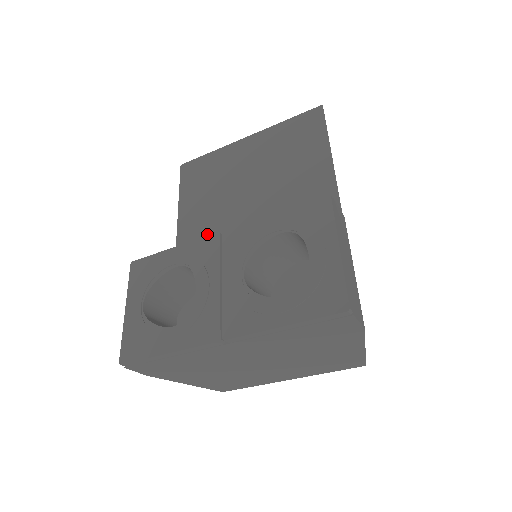
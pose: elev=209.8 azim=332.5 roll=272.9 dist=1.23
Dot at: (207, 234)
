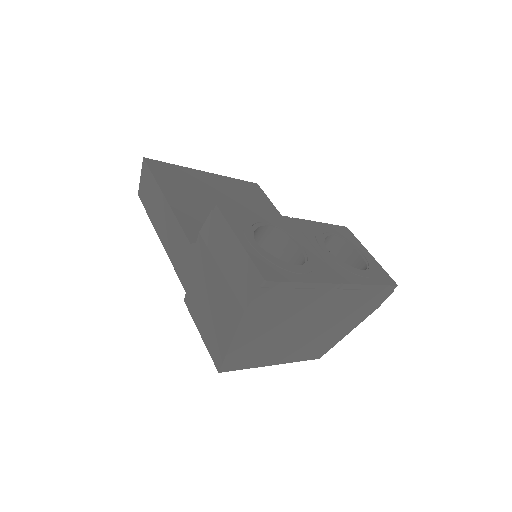
Dot at: occluded
